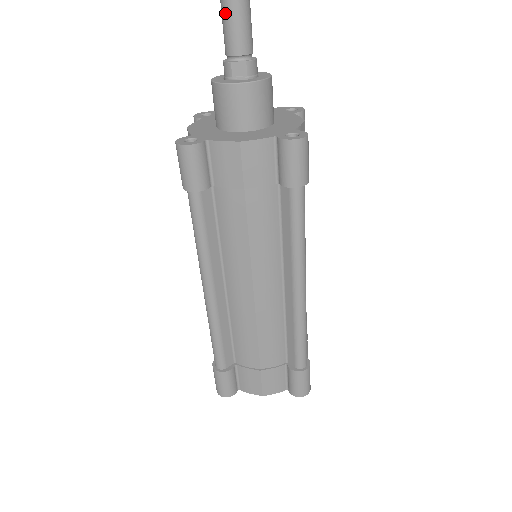
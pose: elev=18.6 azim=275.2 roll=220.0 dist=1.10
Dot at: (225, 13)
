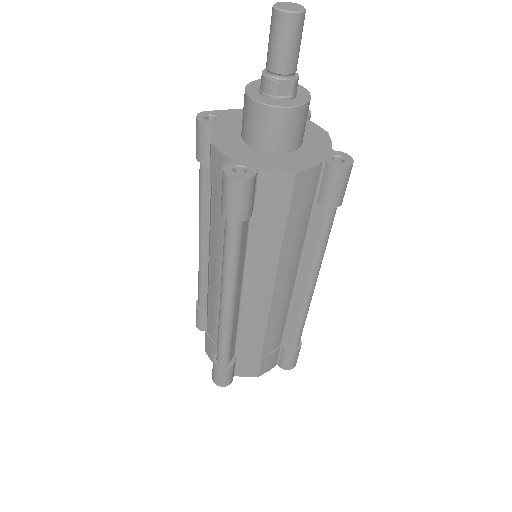
Dot at: (281, 29)
